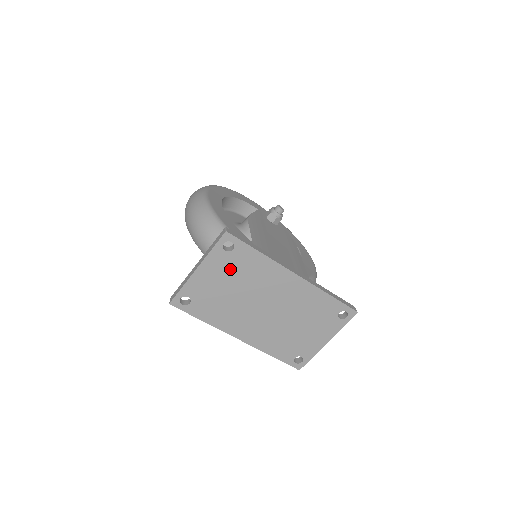
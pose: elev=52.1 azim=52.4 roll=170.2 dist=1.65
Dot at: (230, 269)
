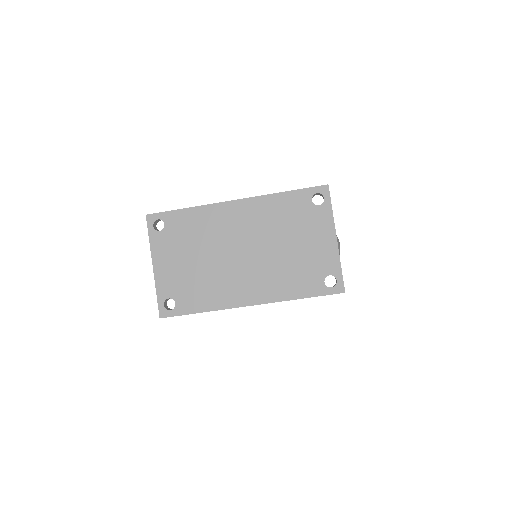
Dot at: (178, 243)
